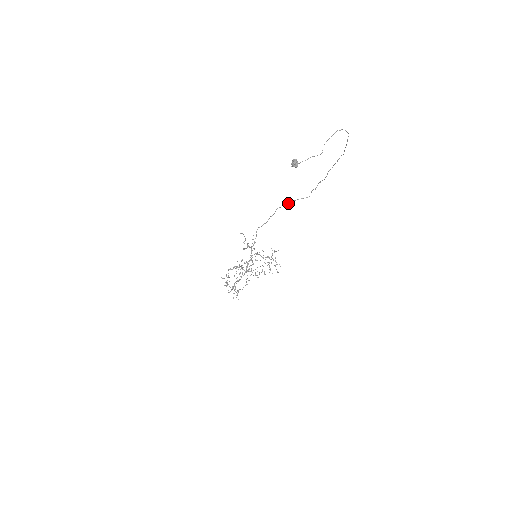
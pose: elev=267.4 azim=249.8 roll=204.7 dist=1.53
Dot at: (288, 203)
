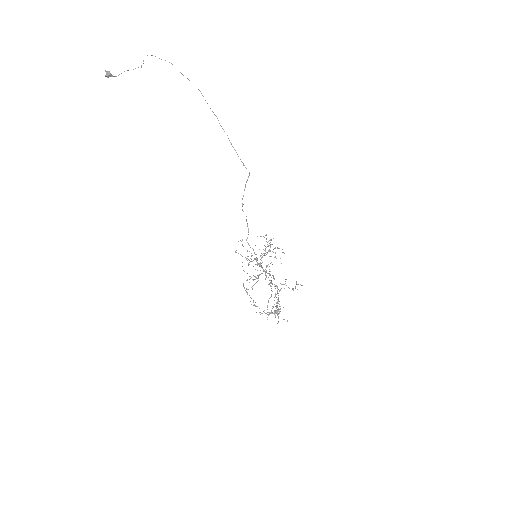
Dot at: (243, 195)
